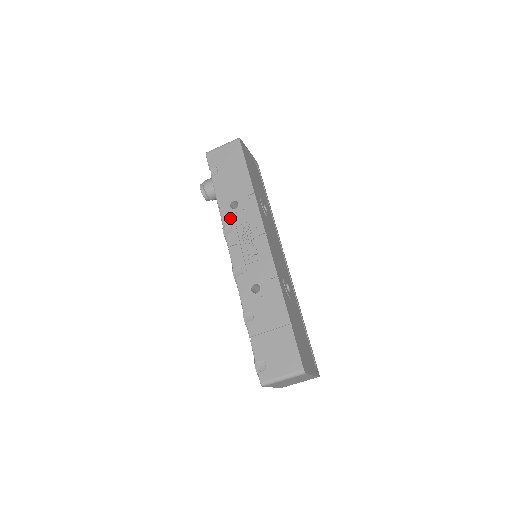
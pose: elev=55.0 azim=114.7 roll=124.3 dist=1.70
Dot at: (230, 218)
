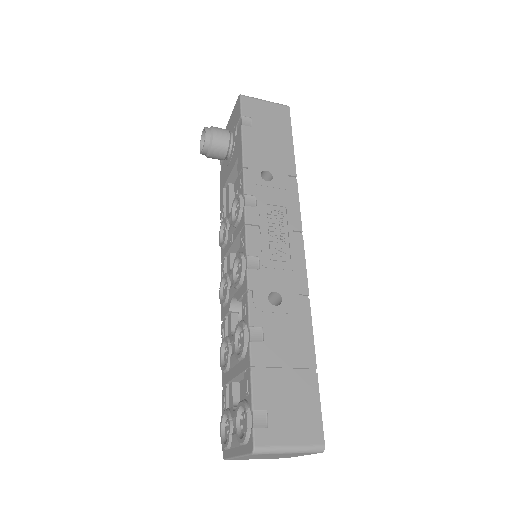
Dot at: (257, 188)
